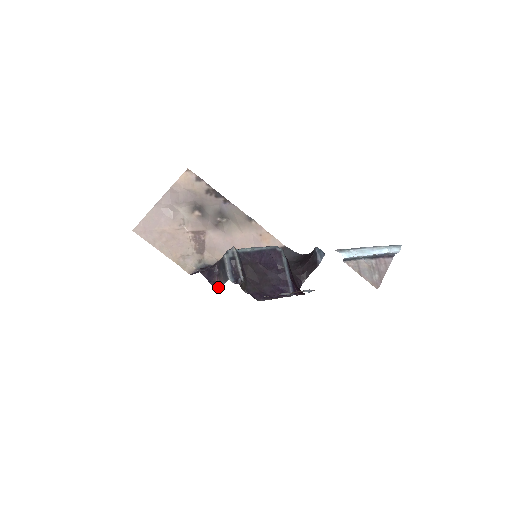
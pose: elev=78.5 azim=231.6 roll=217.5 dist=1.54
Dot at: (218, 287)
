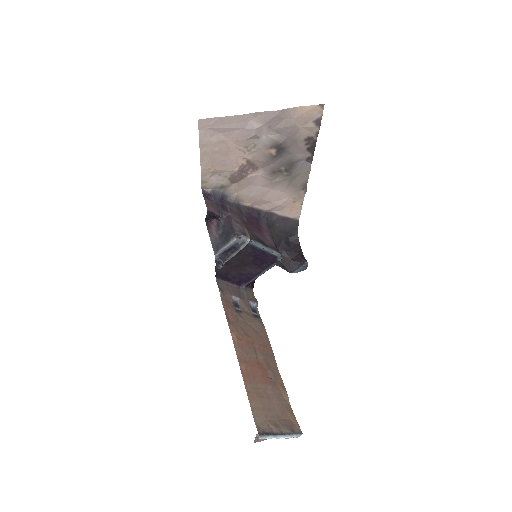
Dot at: (207, 226)
